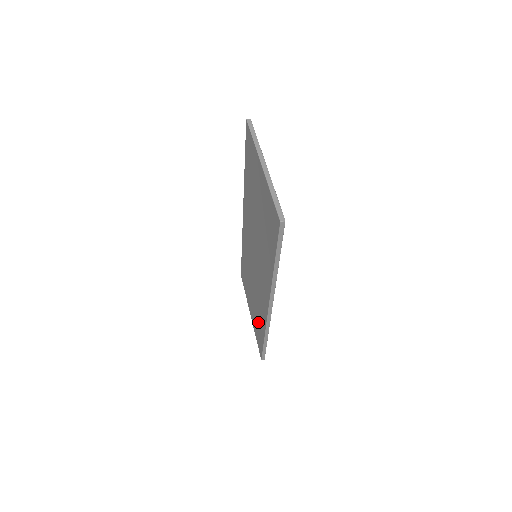
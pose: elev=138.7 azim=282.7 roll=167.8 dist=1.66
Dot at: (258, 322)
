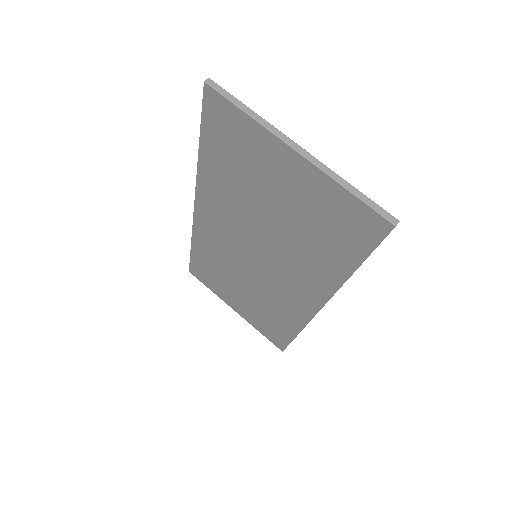
Dot at: (271, 320)
